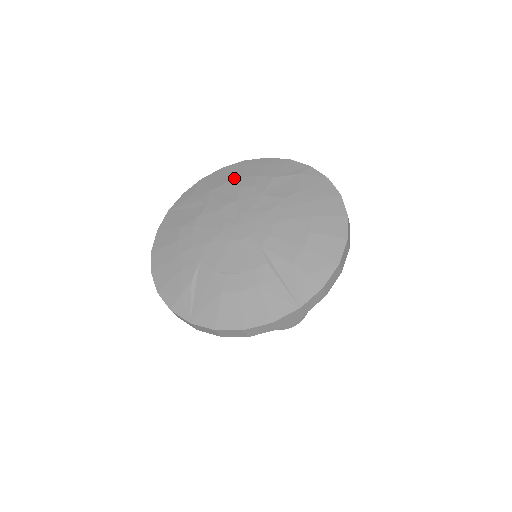
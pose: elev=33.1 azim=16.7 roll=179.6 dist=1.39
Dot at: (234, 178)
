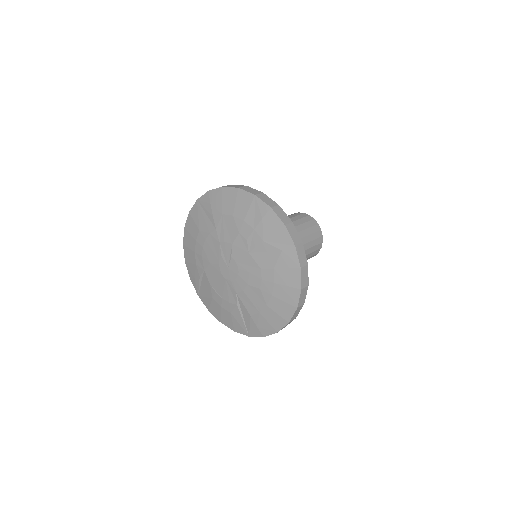
Dot at: (239, 216)
